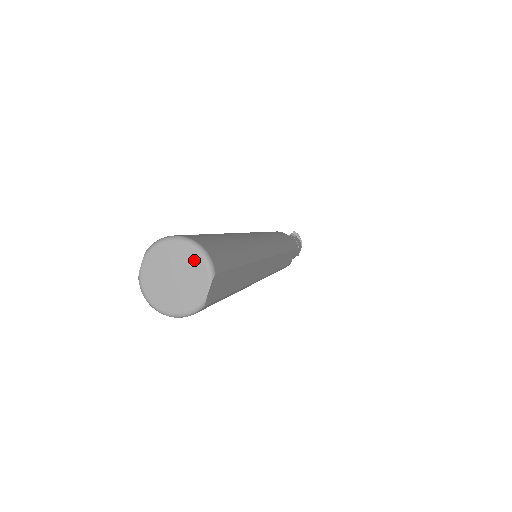
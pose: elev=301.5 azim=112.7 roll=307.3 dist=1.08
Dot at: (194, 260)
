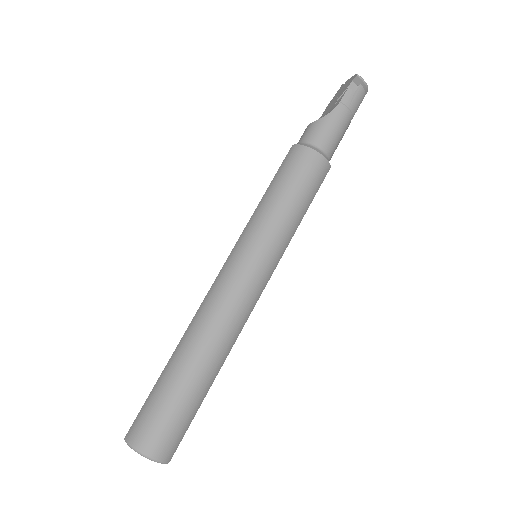
Dot at: (153, 459)
